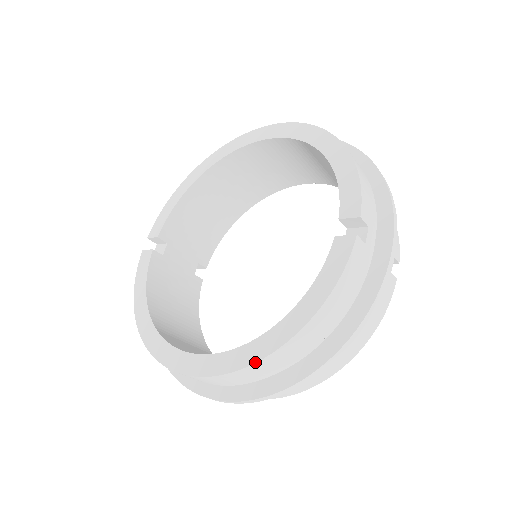
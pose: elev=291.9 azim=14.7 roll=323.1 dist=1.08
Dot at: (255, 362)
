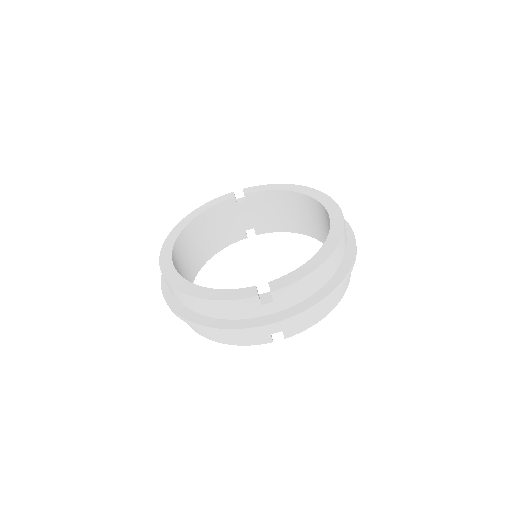
Dot at: (172, 285)
